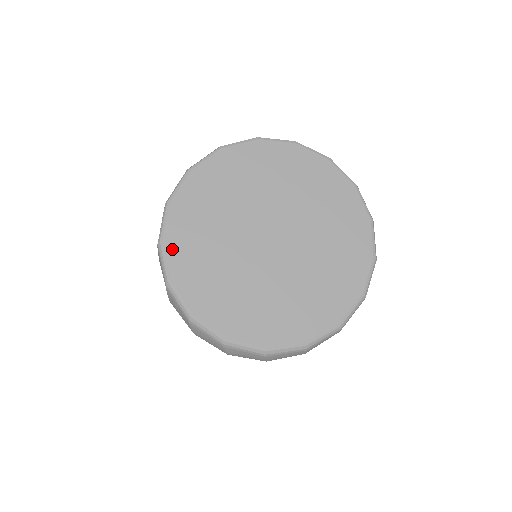
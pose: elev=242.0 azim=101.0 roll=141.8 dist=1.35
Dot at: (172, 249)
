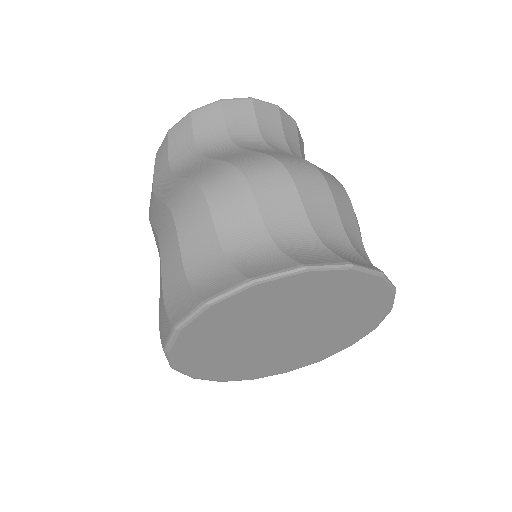
Dot at: (180, 355)
